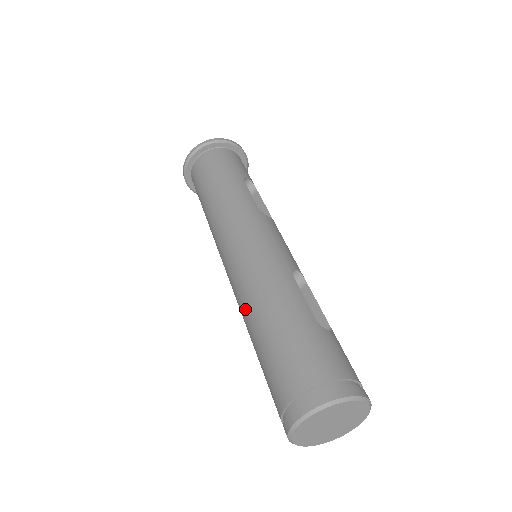
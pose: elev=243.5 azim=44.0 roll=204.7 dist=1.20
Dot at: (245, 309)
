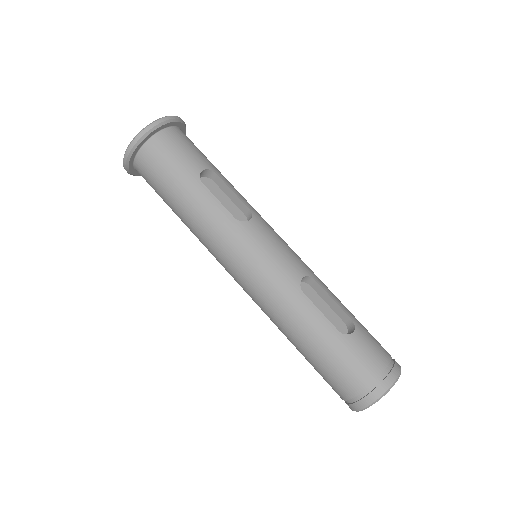
Dot at: occluded
